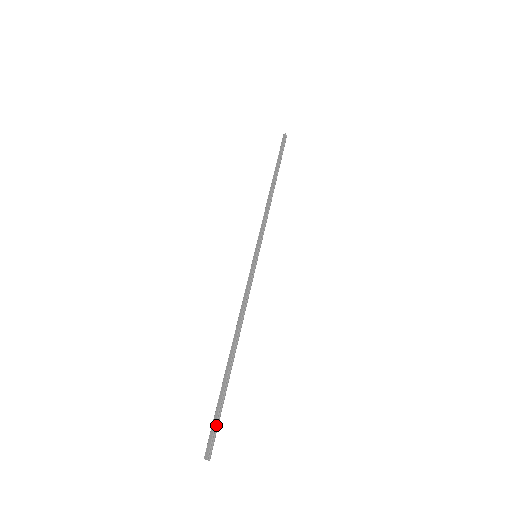
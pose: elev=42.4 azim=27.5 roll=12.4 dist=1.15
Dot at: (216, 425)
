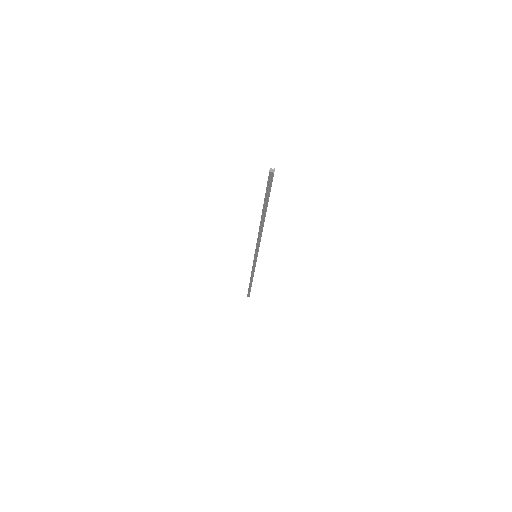
Dot at: (269, 186)
